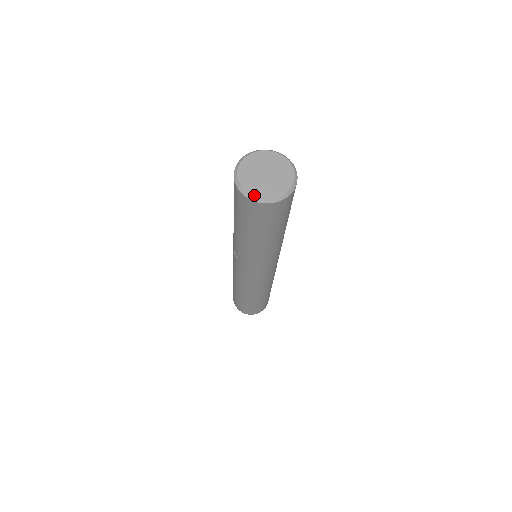
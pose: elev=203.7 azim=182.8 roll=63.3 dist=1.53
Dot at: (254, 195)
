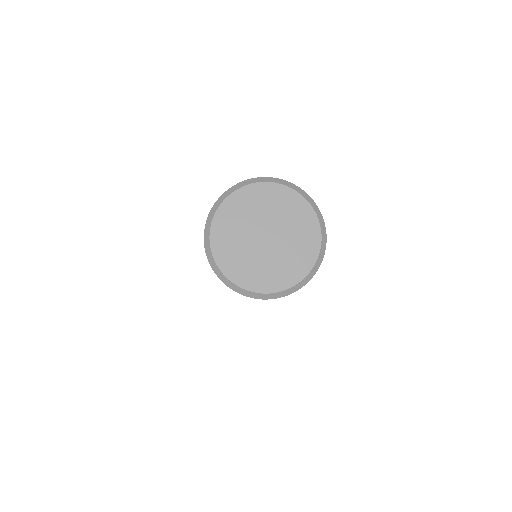
Dot at: (222, 268)
